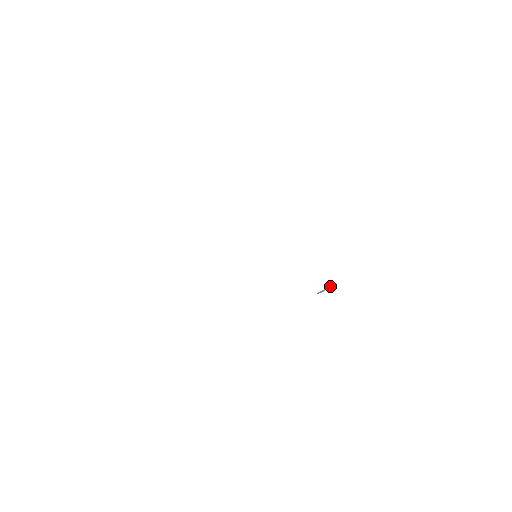
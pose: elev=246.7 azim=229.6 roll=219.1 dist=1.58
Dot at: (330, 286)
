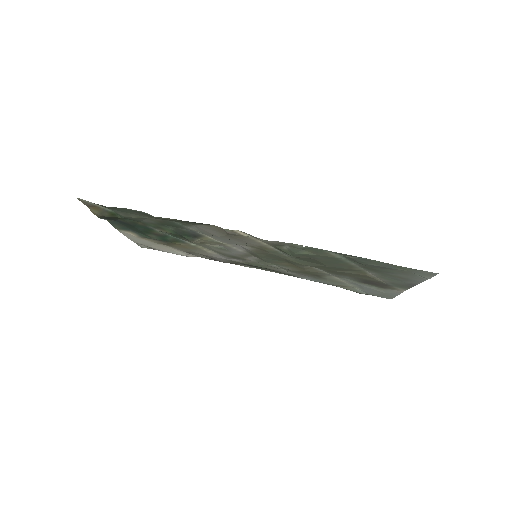
Dot at: (314, 248)
